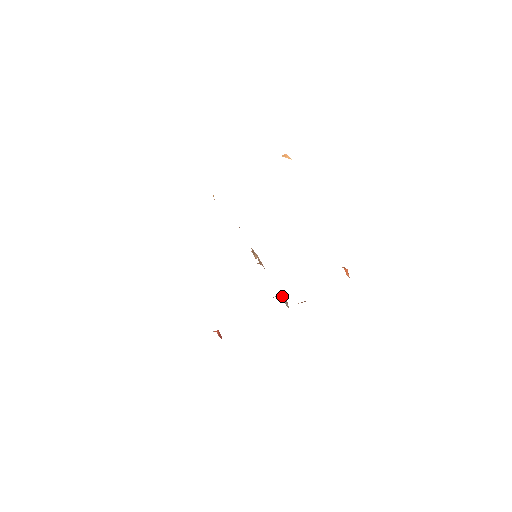
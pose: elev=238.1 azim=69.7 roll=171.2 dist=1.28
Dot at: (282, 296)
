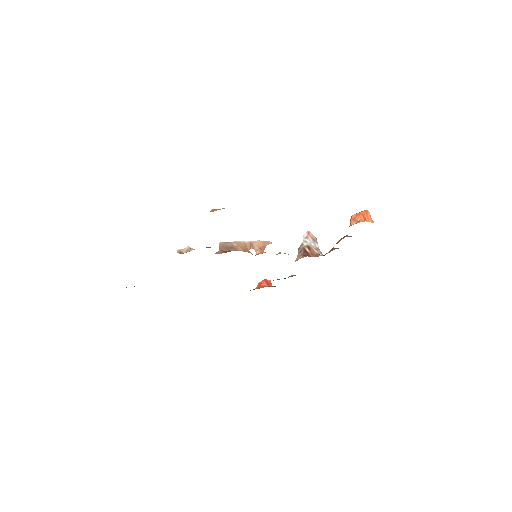
Dot at: (306, 235)
